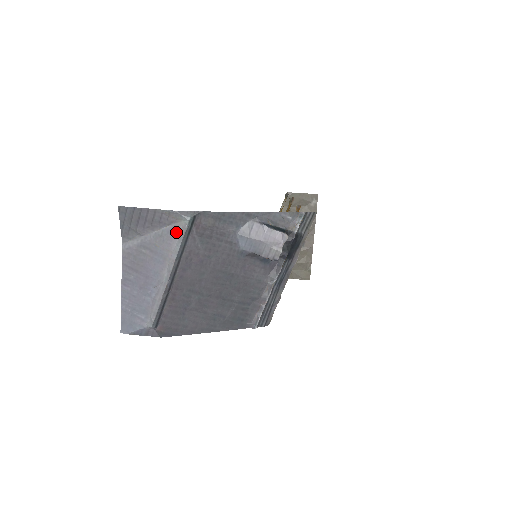
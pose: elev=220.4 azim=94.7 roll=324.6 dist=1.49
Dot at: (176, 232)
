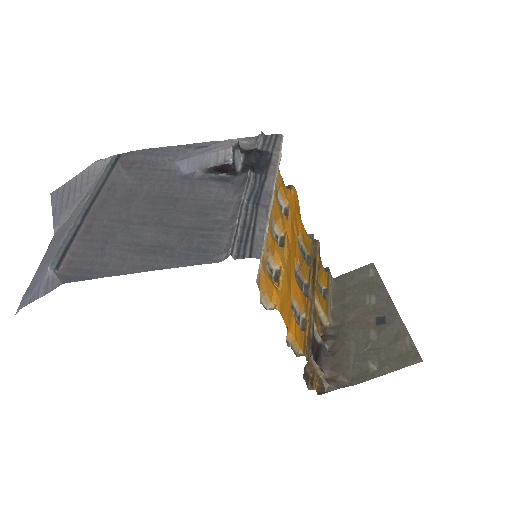
Dot at: occluded
